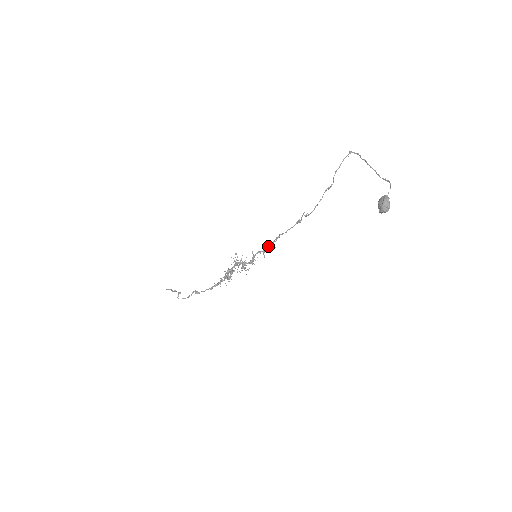
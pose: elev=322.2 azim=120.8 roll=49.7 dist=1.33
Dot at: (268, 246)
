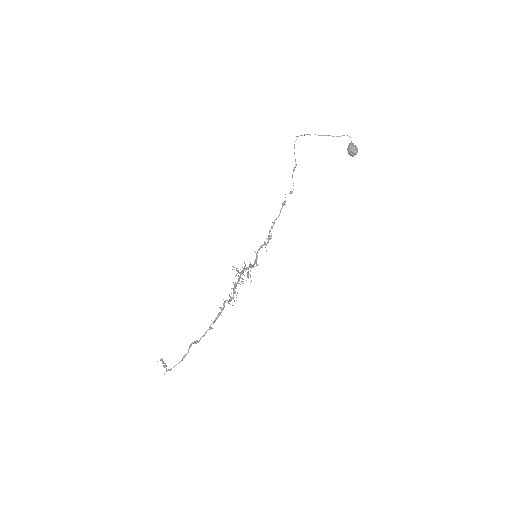
Dot at: (268, 236)
